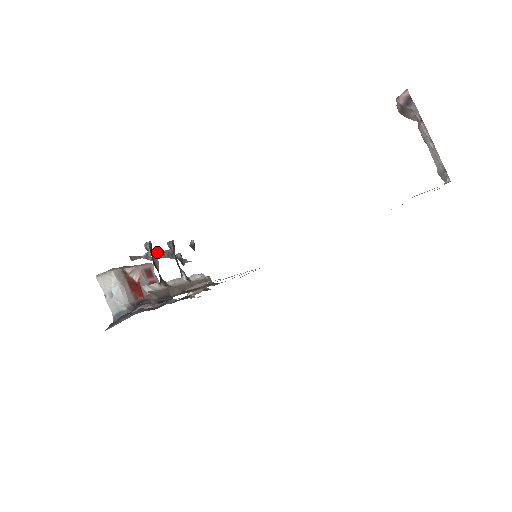
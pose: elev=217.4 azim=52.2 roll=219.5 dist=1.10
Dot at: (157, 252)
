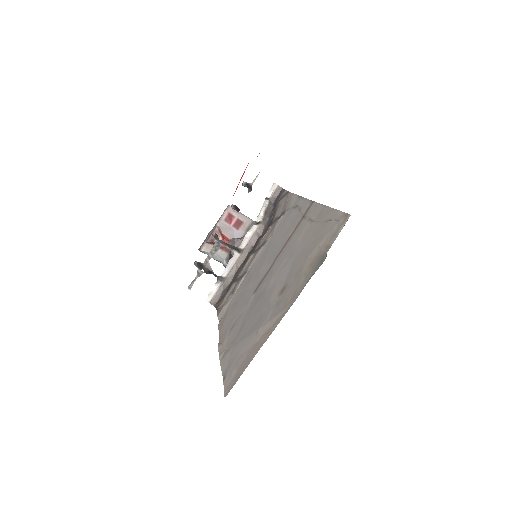
Dot at: (206, 259)
